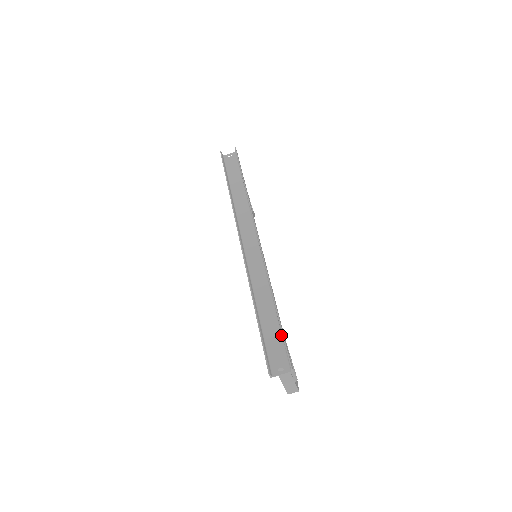
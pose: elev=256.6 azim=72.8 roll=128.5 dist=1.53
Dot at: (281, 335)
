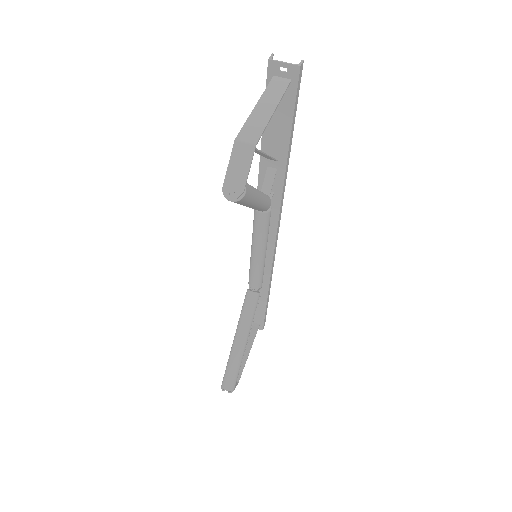
Dot at: (290, 117)
